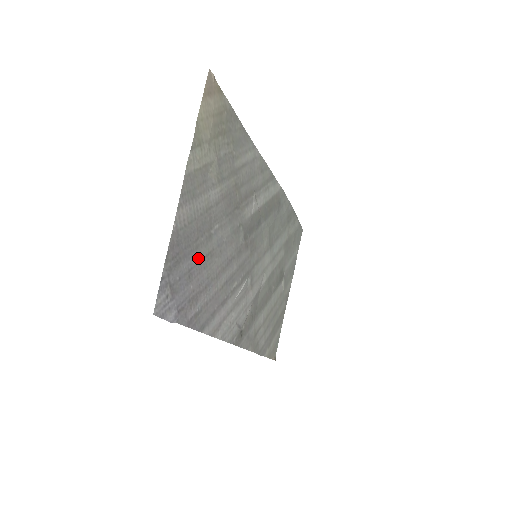
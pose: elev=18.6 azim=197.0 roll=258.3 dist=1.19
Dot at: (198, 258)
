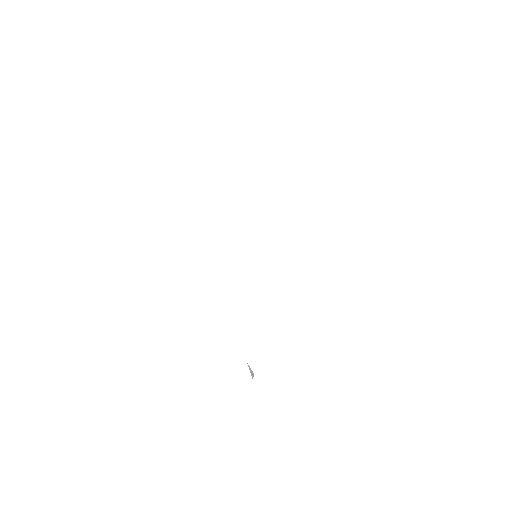
Dot at: occluded
